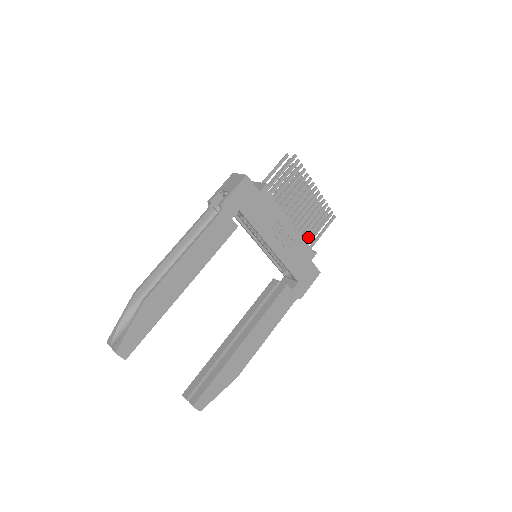
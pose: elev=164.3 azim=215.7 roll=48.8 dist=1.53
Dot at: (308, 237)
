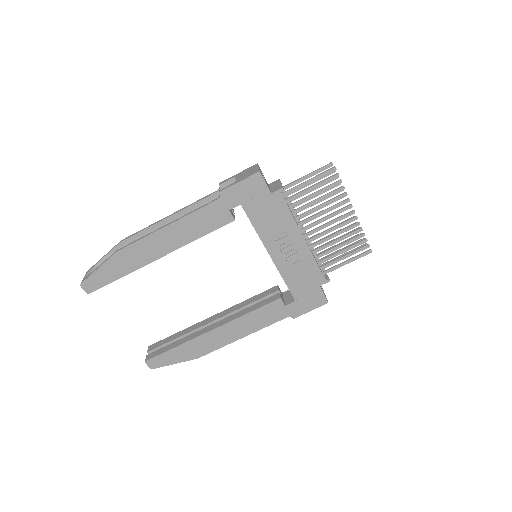
Dot at: (325, 260)
